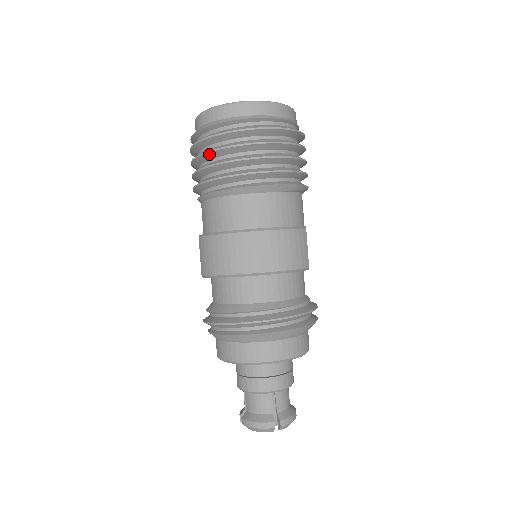
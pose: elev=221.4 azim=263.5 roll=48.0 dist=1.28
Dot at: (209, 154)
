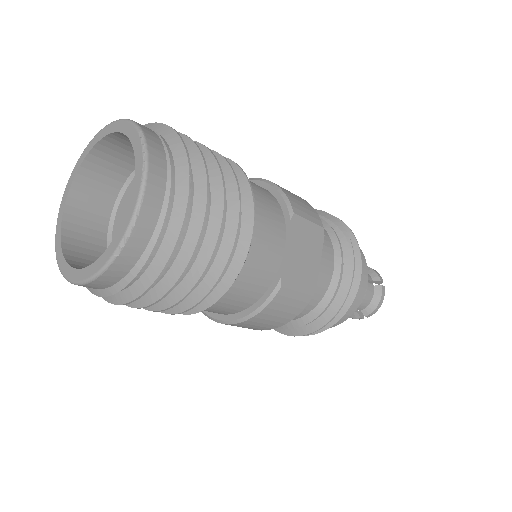
Dot at: occluded
